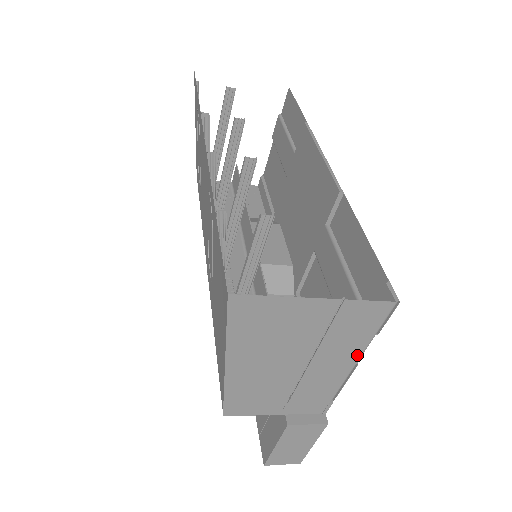
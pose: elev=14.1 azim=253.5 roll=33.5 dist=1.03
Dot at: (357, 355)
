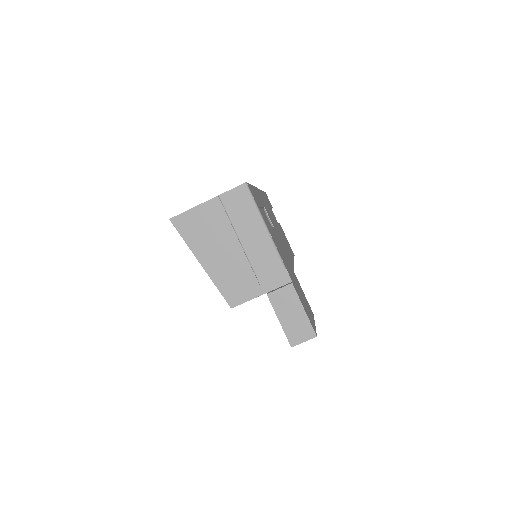
Dot at: (261, 225)
